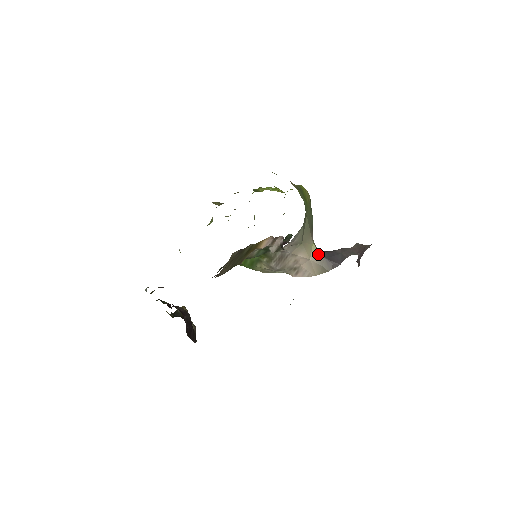
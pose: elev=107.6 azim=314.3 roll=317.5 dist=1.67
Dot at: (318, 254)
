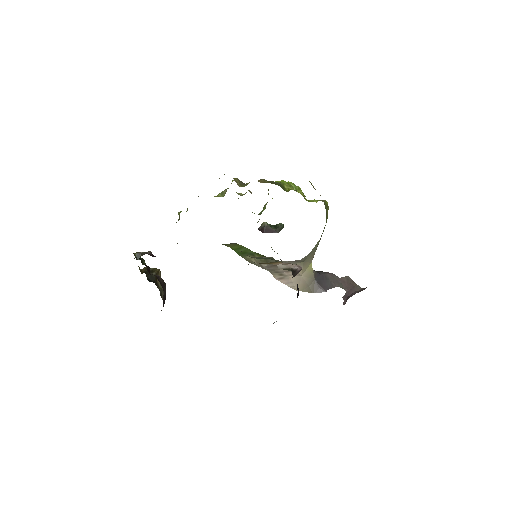
Dot at: (311, 274)
